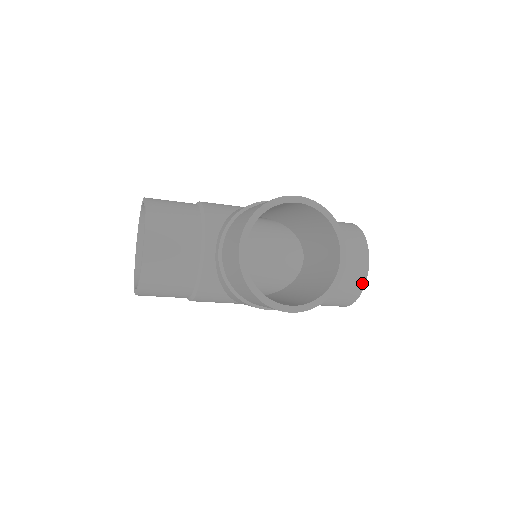
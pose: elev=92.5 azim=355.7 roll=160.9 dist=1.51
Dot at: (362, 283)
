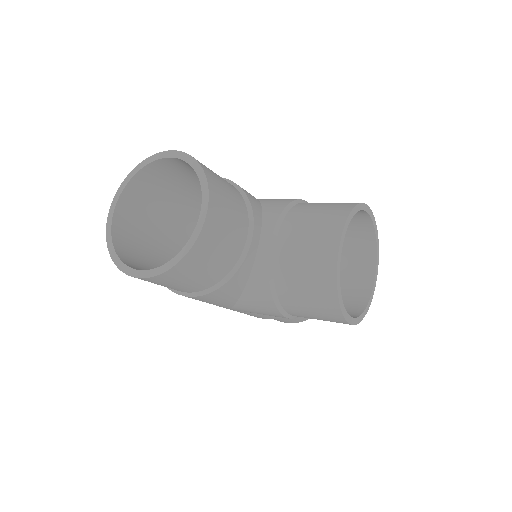
Dot at: occluded
